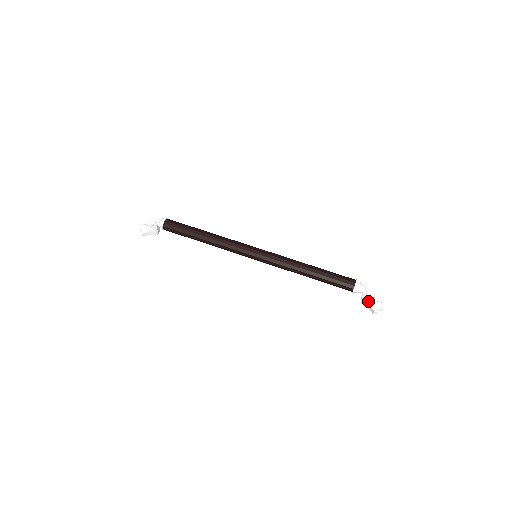
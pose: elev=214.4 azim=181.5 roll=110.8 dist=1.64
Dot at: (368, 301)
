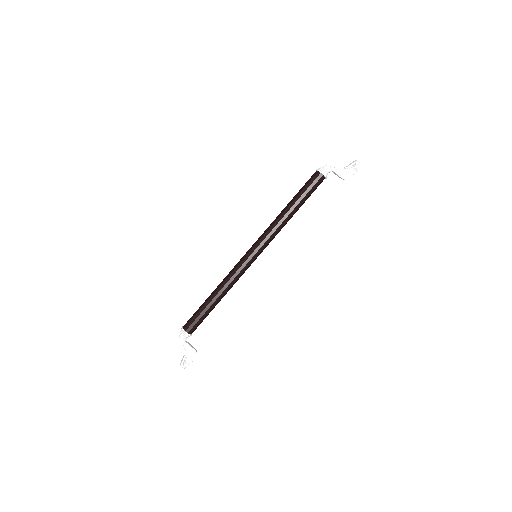
Dot at: (343, 170)
